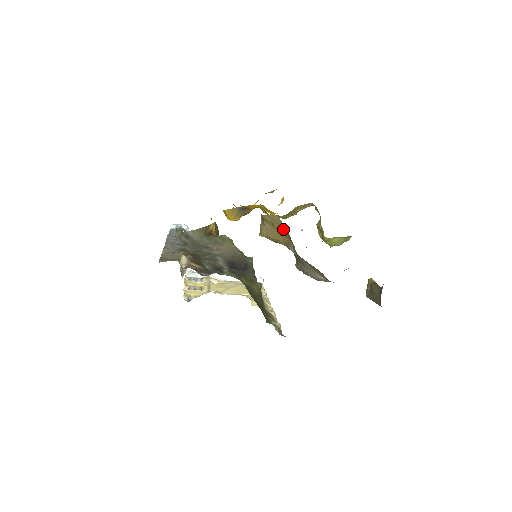
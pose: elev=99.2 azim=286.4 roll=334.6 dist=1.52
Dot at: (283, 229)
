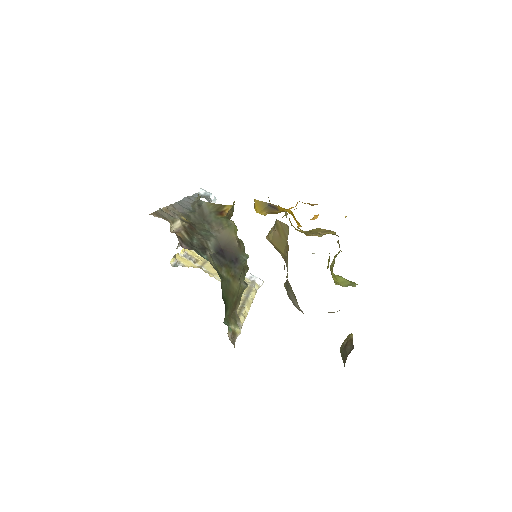
Dot at: (287, 242)
